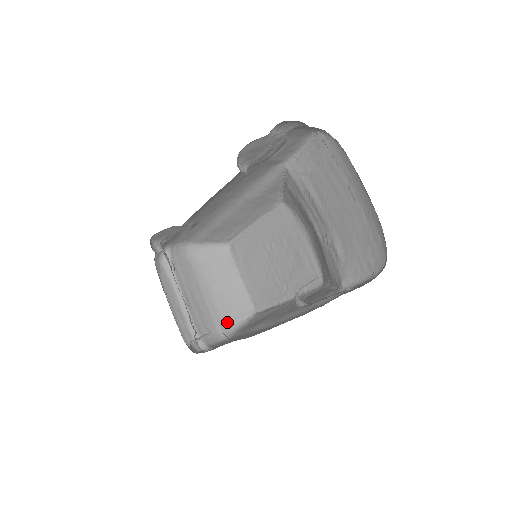
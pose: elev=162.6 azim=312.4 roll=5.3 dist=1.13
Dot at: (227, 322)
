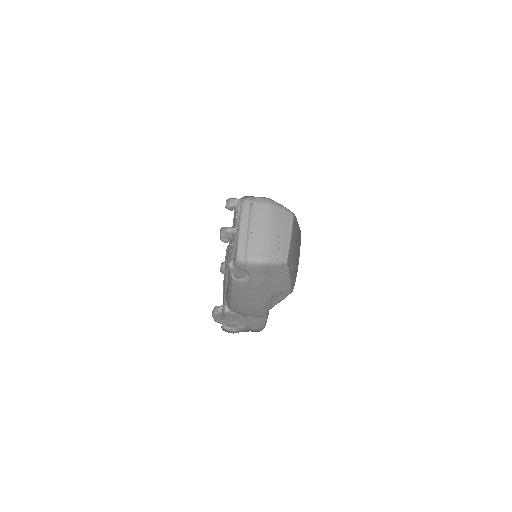
Dot at: (270, 255)
